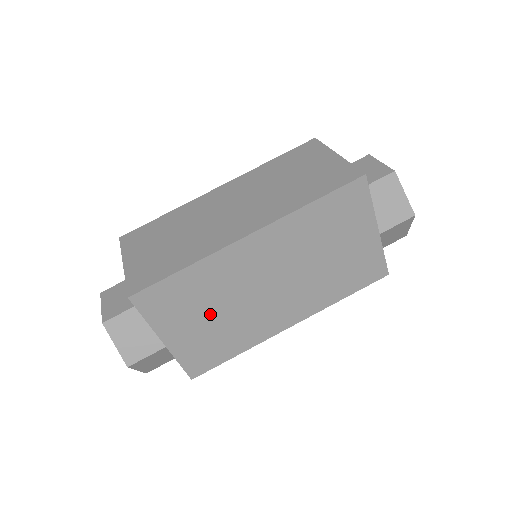
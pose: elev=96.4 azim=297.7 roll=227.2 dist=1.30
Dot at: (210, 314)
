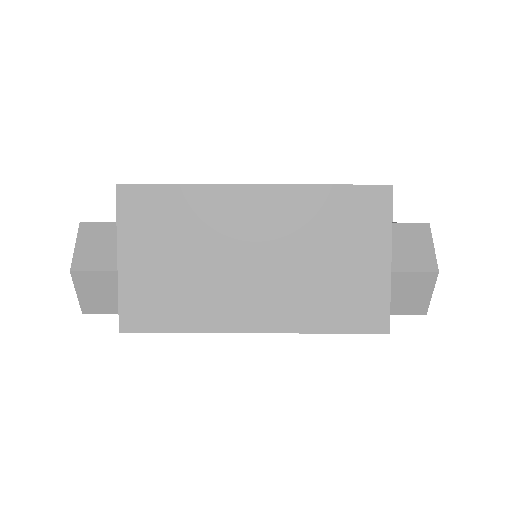
Dot at: (178, 255)
